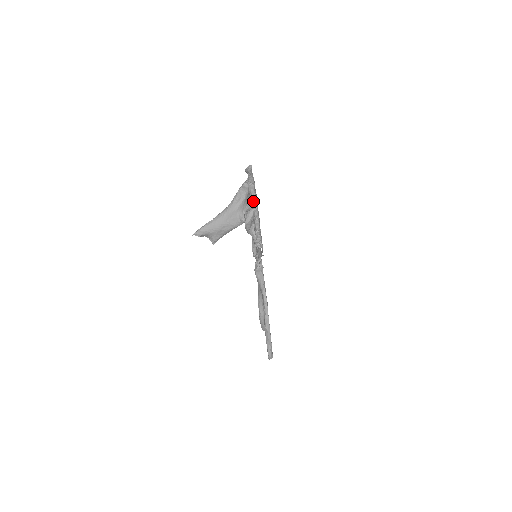
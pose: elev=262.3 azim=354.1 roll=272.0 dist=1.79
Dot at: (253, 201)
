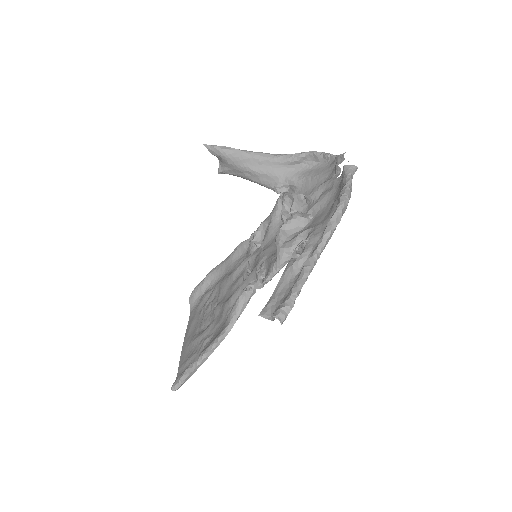
Dot at: (324, 242)
